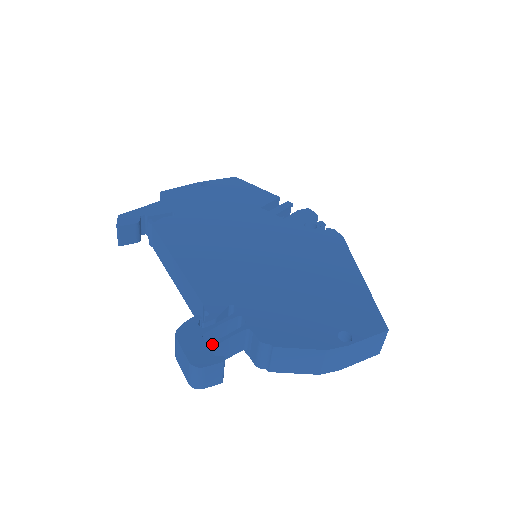
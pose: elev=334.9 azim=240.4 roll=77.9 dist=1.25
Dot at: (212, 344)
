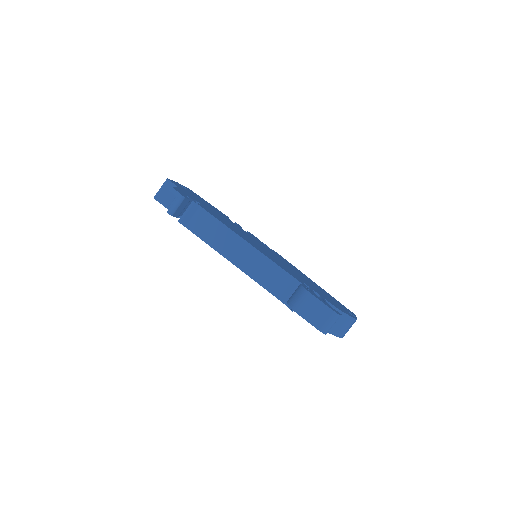
Dot at: (327, 303)
